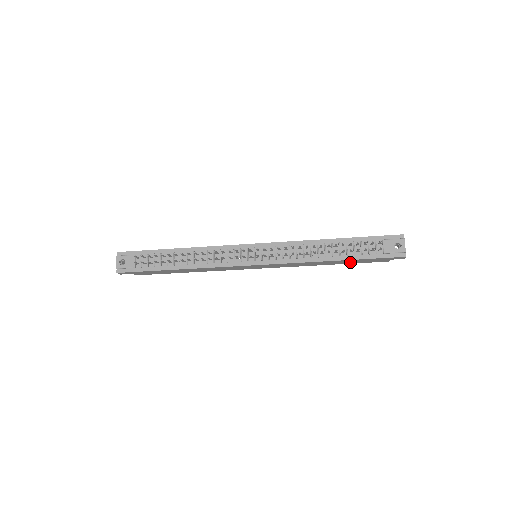
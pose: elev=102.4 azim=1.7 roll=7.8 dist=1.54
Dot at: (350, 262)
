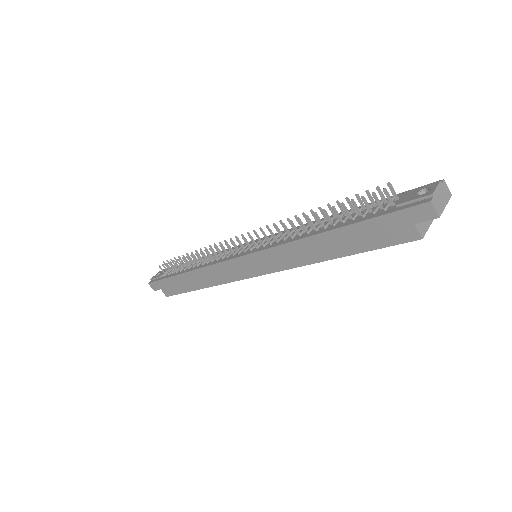
Dot at: (356, 244)
